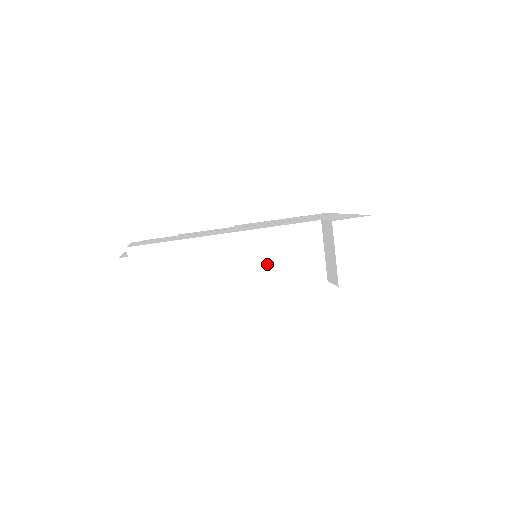
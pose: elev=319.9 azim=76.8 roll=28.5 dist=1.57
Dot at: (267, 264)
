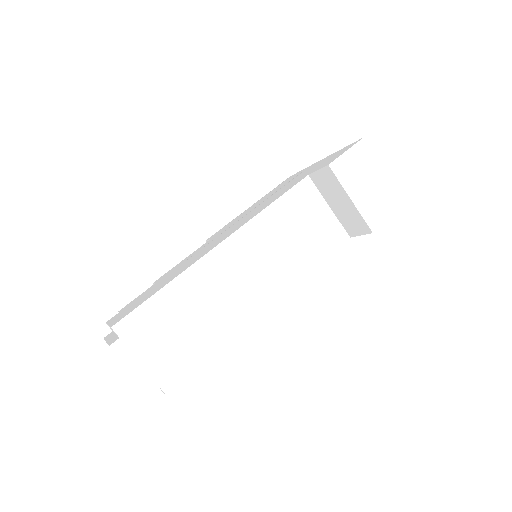
Dot at: (281, 254)
